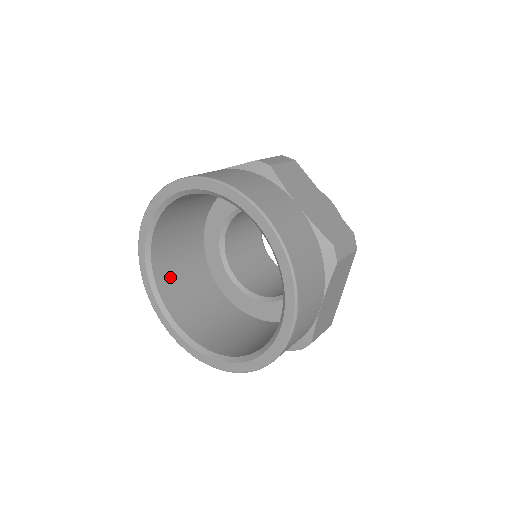
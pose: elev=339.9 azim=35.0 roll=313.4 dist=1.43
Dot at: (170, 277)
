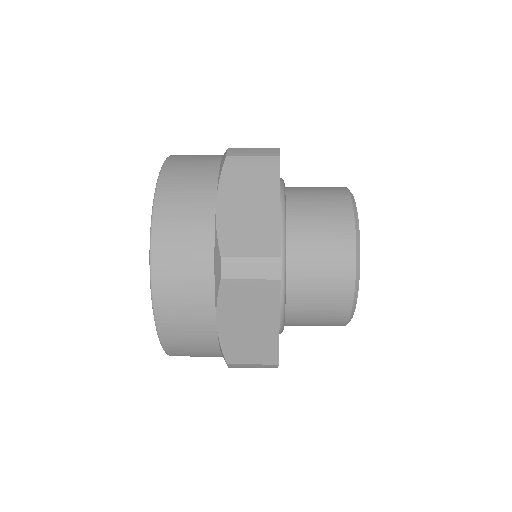
Dot at: occluded
